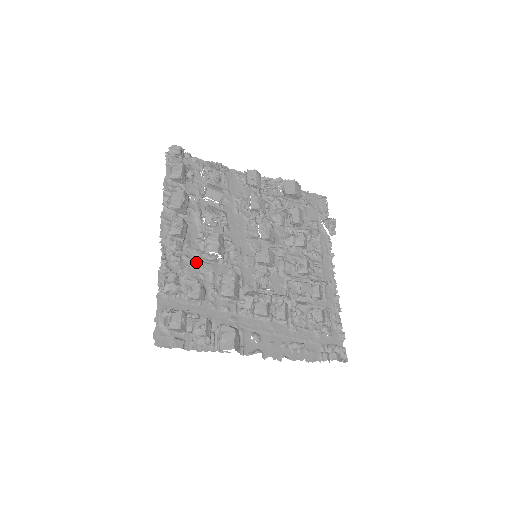
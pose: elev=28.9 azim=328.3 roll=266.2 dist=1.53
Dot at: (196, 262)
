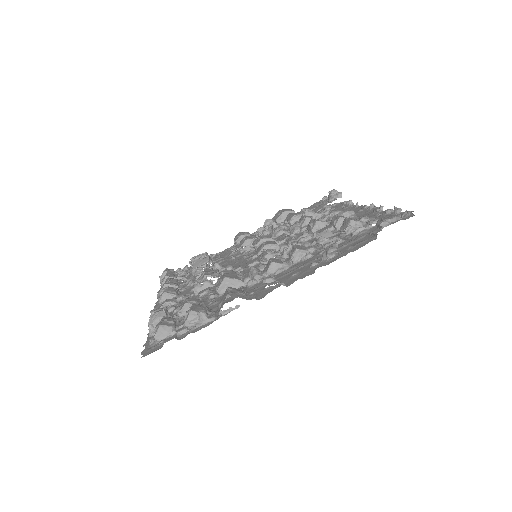
Dot at: occluded
